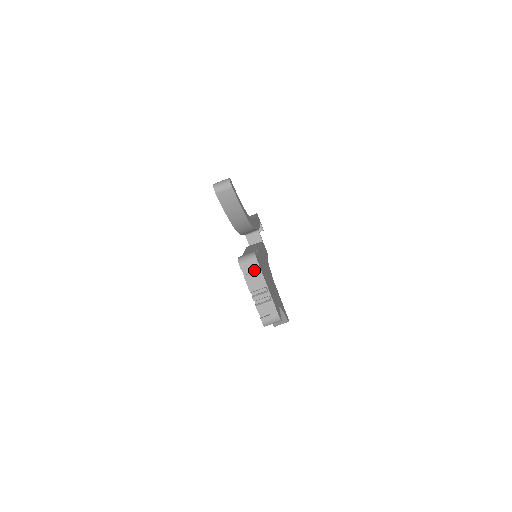
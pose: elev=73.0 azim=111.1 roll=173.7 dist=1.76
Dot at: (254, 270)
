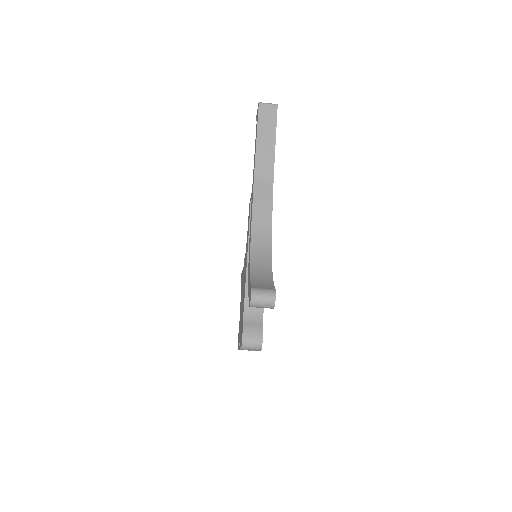
Dot at: occluded
